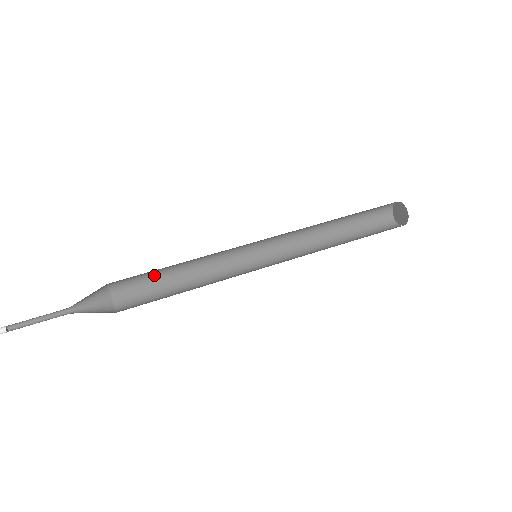
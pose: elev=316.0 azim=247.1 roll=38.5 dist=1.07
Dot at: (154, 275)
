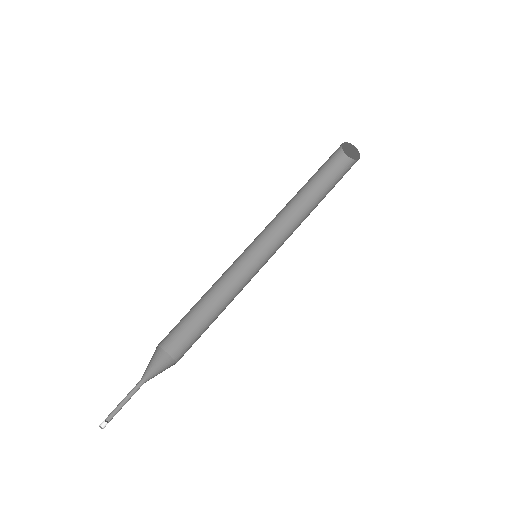
Dot at: (189, 318)
